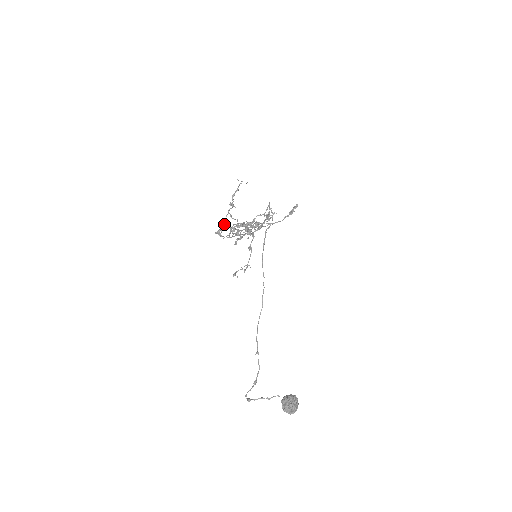
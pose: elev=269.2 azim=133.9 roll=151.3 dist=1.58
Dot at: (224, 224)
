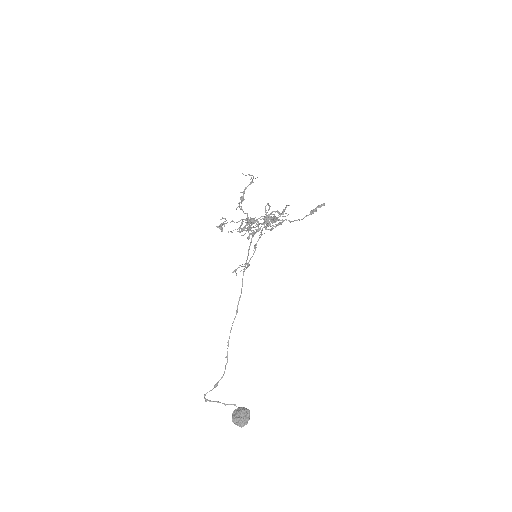
Dot at: (225, 219)
